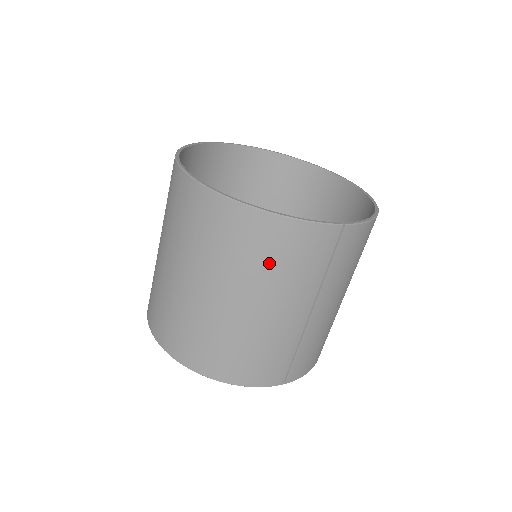
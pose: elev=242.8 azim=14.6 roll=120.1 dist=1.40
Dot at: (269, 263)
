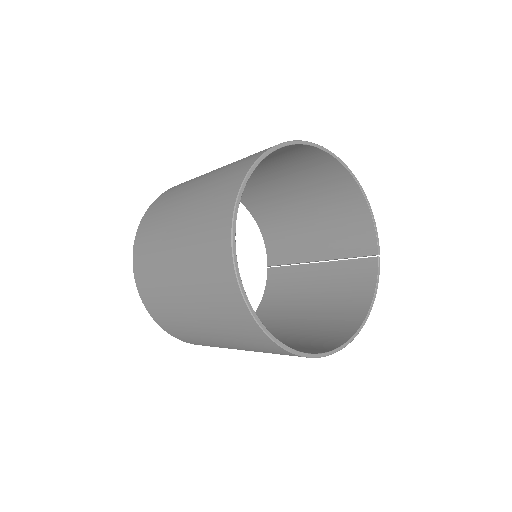
Dot at: (341, 305)
